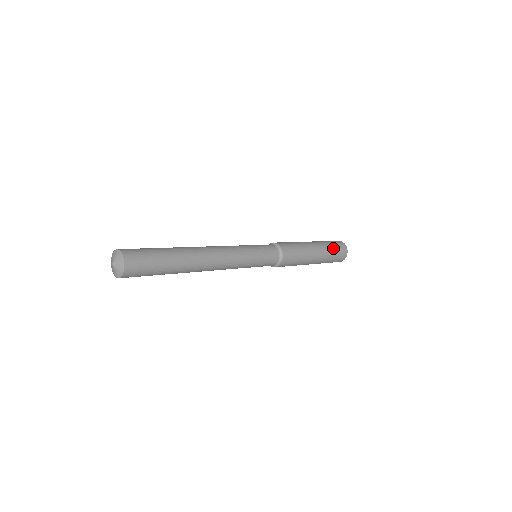
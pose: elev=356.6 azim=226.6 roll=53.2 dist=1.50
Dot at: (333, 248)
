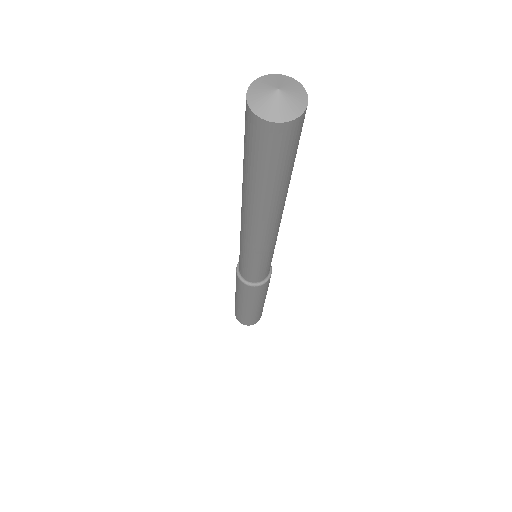
Dot at: occluded
